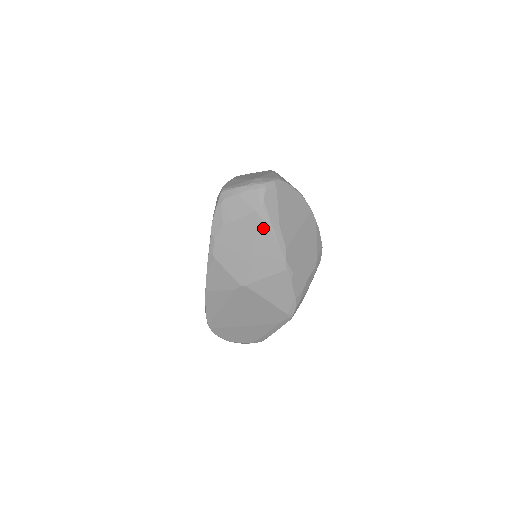
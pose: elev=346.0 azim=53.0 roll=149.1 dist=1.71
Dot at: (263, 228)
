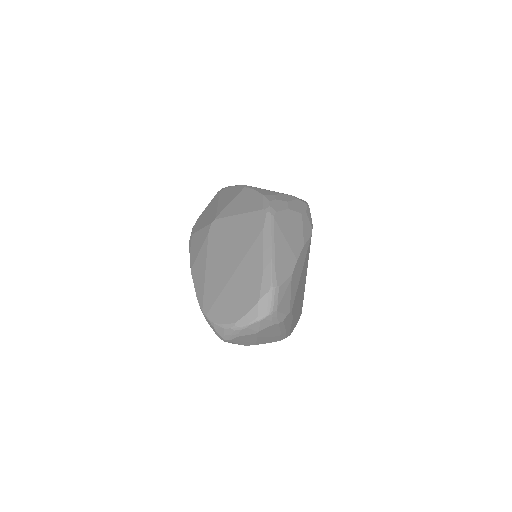
Dot at: (224, 191)
